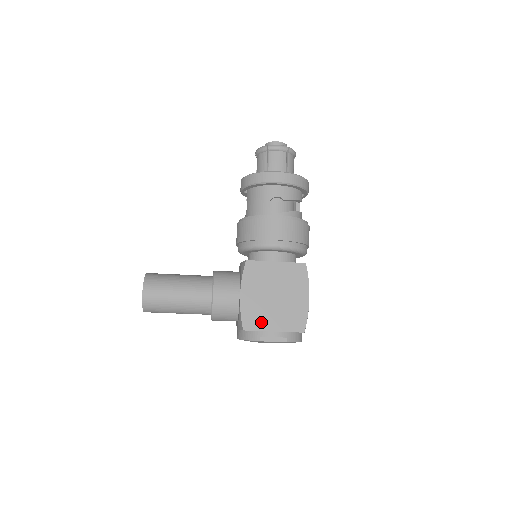
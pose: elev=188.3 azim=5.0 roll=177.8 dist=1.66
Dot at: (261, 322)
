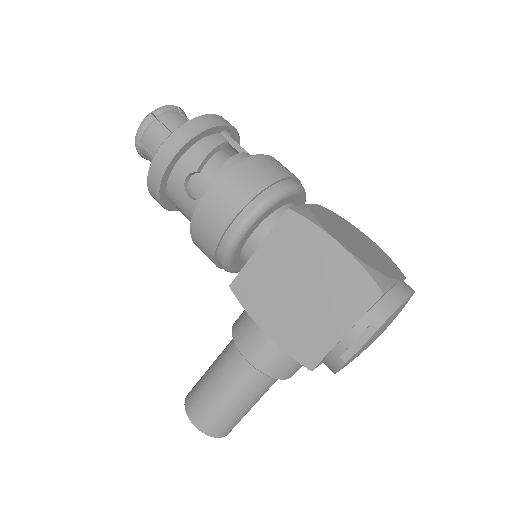
Dot at: (319, 339)
